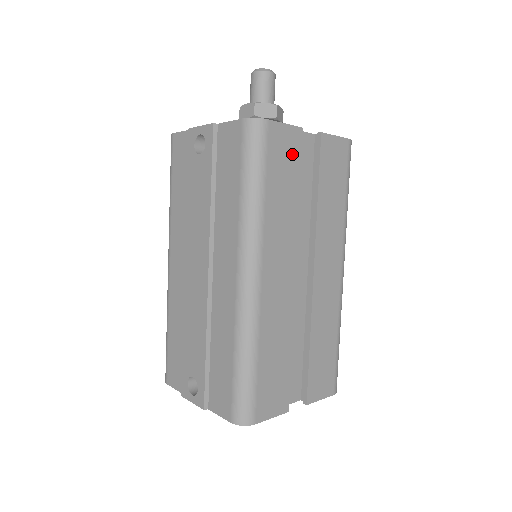
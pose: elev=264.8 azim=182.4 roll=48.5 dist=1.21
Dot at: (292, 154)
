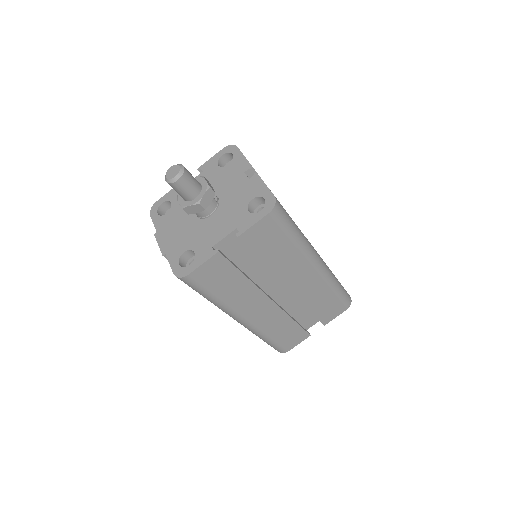
Dot at: (222, 268)
